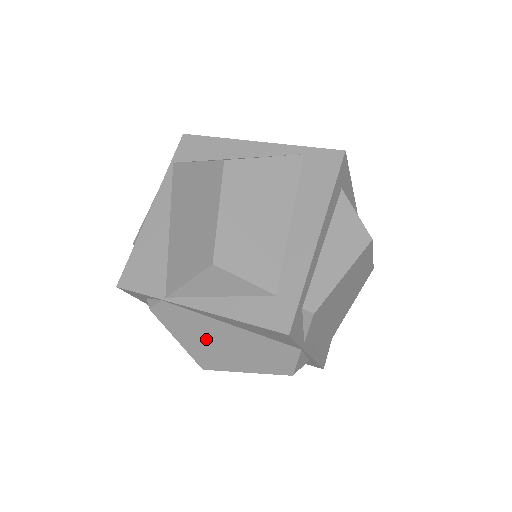
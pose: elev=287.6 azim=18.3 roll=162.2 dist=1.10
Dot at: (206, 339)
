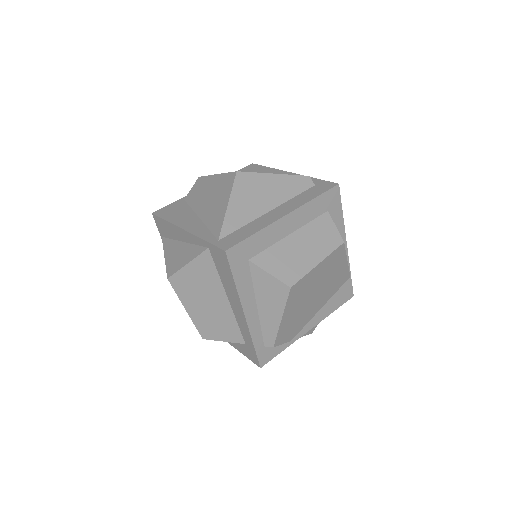
Dot at: occluded
